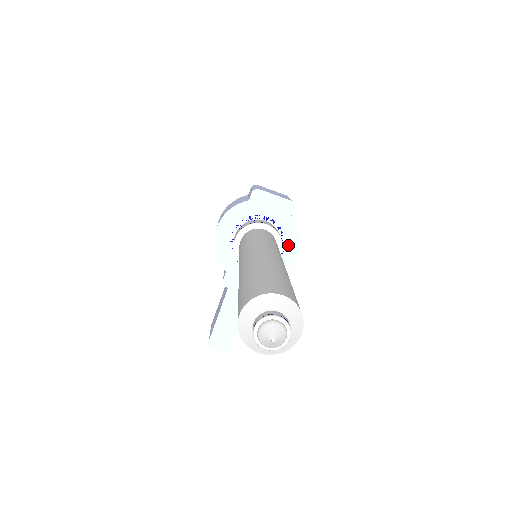
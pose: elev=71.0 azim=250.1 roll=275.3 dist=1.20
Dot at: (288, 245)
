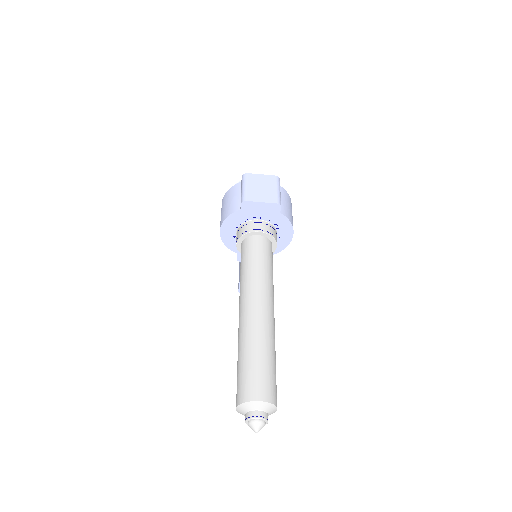
Dot at: (283, 231)
